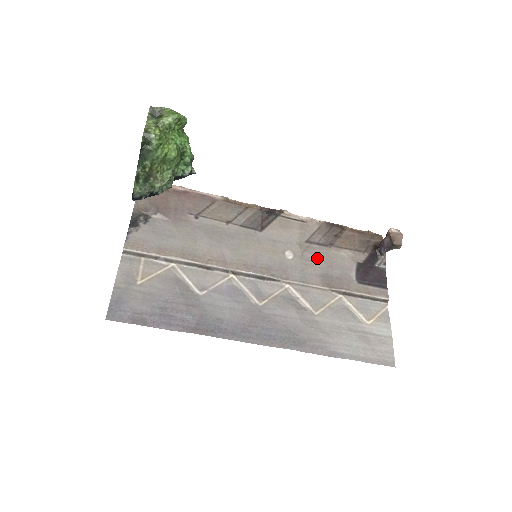
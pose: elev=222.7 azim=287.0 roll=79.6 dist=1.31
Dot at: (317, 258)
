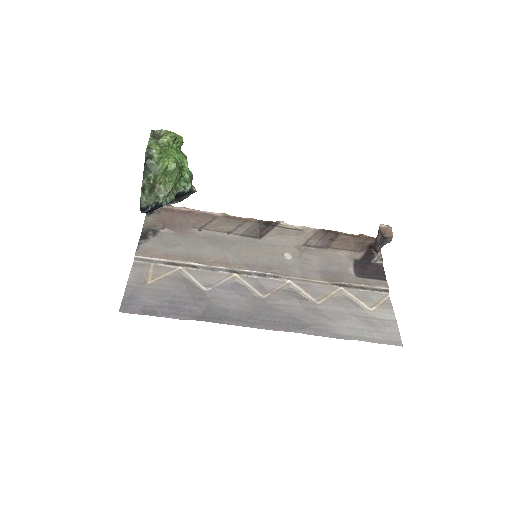
Dot at: (315, 257)
